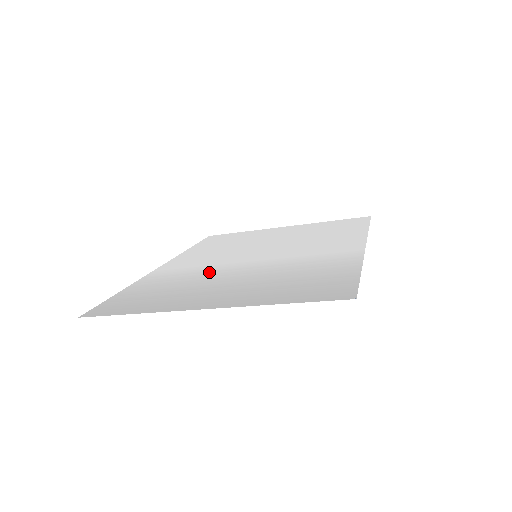
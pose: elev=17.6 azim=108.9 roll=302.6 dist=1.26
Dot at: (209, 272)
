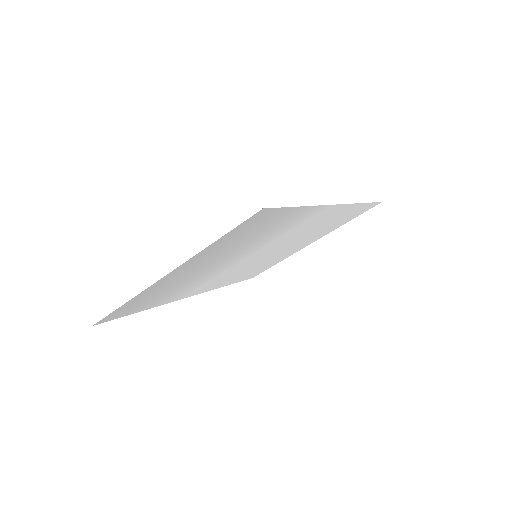
Dot at: (209, 275)
